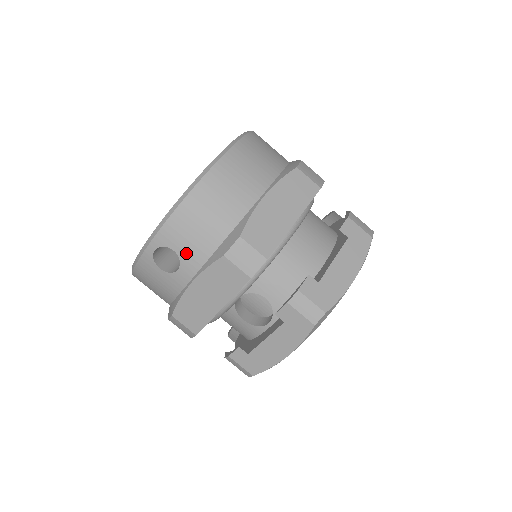
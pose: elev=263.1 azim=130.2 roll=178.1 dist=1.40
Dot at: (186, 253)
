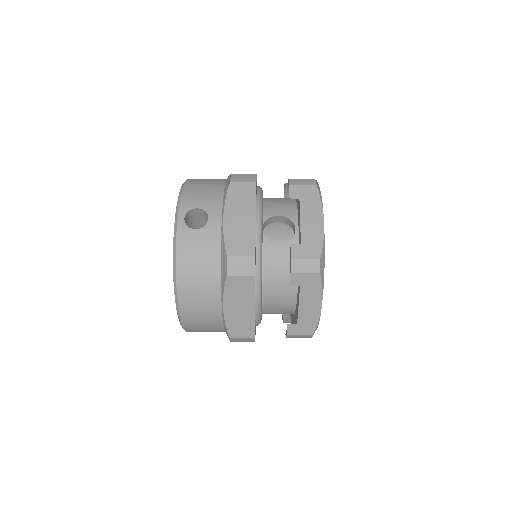
Dot at: (206, 204)
